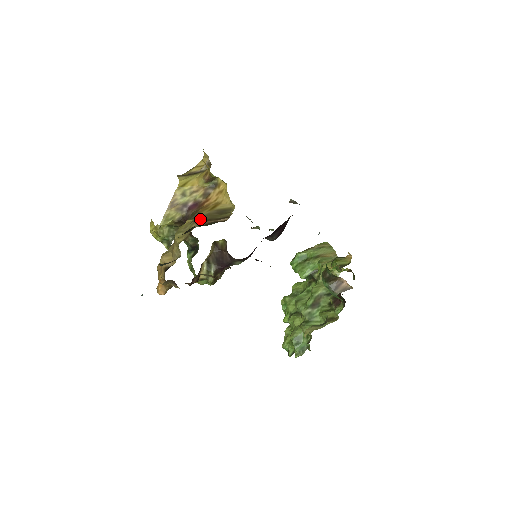
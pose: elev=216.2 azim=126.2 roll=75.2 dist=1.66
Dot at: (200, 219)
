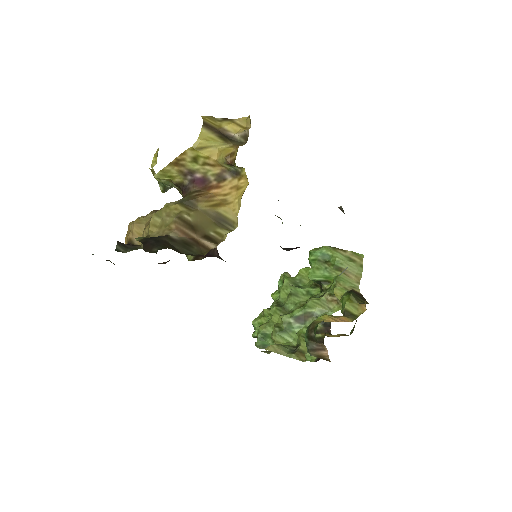
Dot at: (187, 219)
